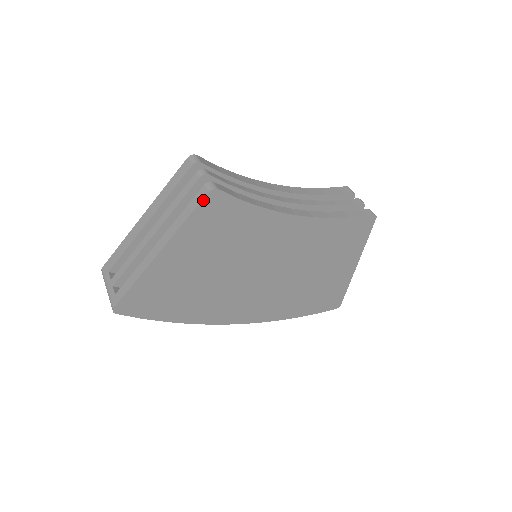
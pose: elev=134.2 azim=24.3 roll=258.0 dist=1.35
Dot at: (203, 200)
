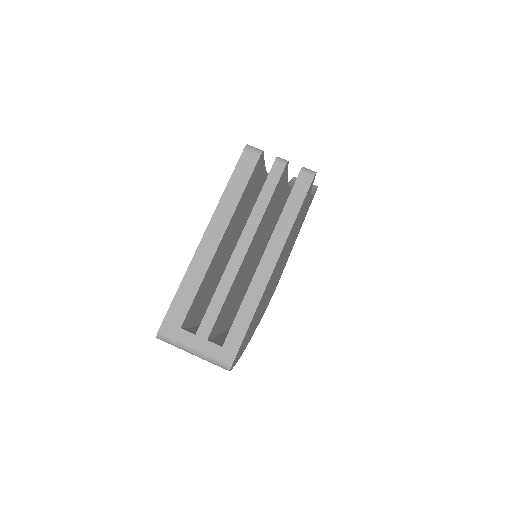
Dot at: (309, 188)
